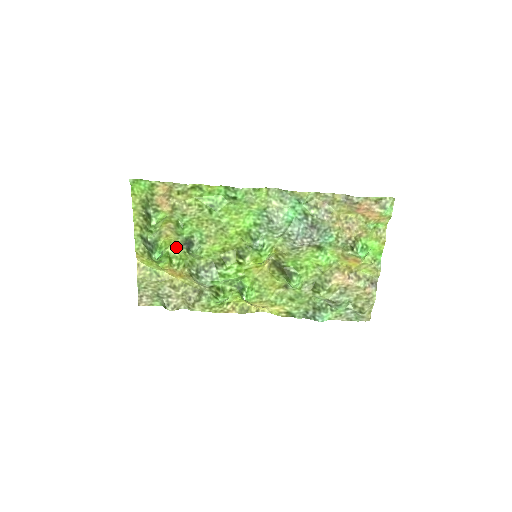
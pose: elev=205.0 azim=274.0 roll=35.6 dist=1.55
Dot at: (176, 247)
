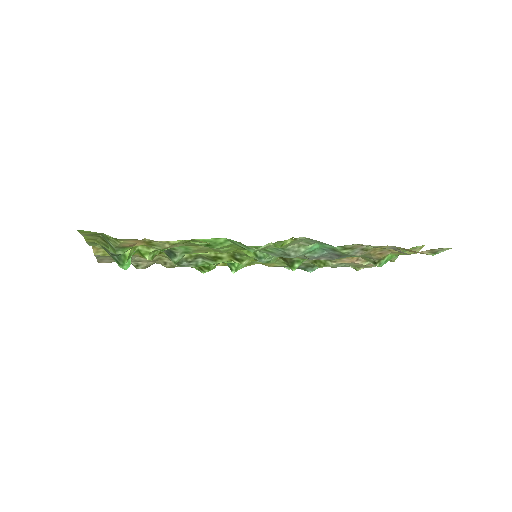
Dot at: (149, 247)
